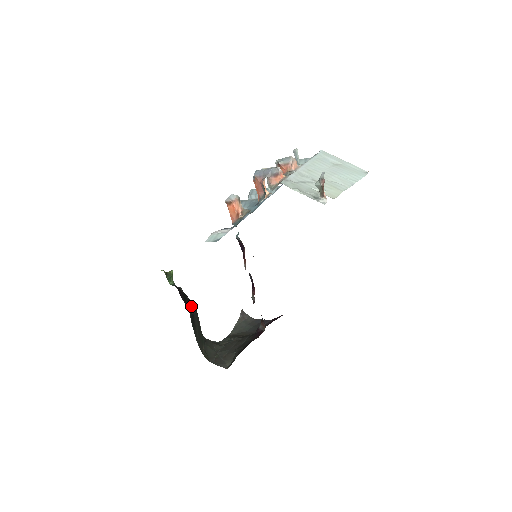
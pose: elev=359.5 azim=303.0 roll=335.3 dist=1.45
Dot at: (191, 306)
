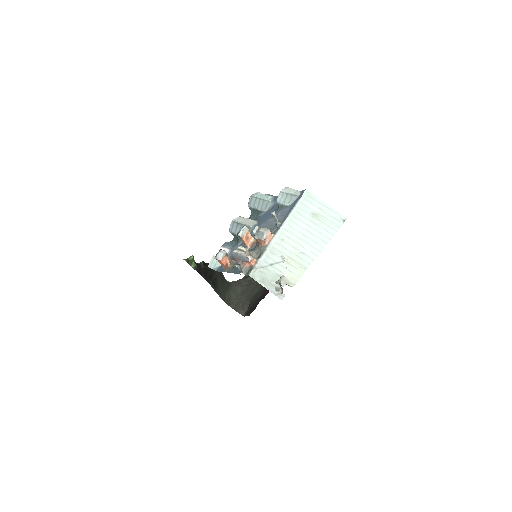
Dot at: (213, 270)
